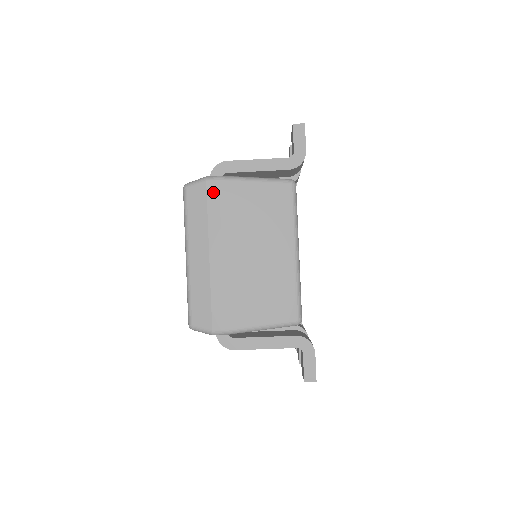
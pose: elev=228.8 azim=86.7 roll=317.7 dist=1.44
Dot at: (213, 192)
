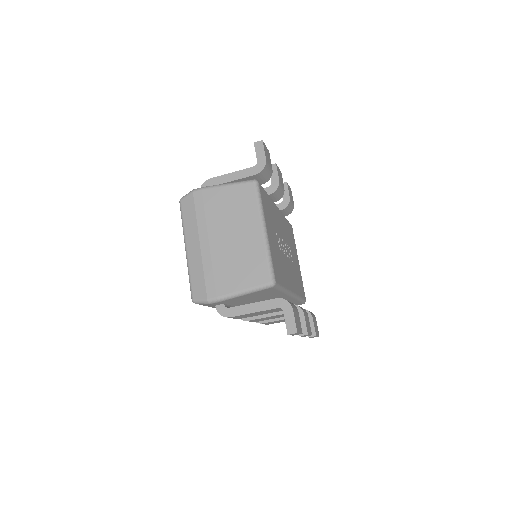
Dot at: (198, 199)
